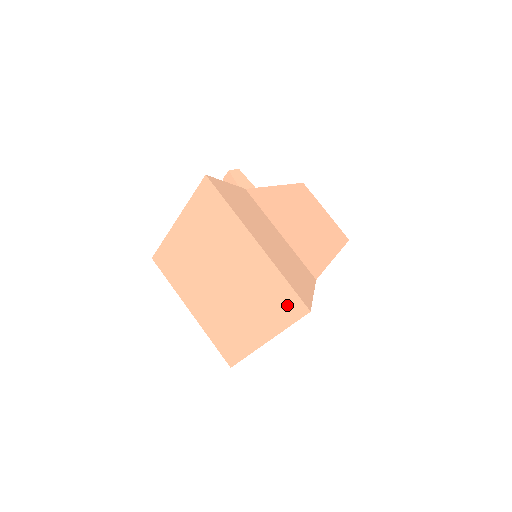
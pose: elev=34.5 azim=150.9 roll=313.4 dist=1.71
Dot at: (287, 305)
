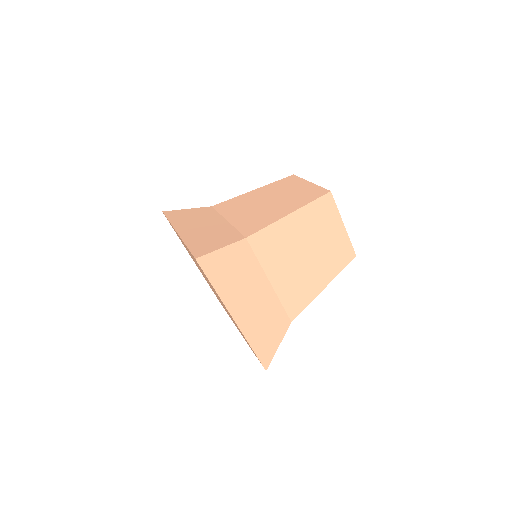
Dot at: occluded
